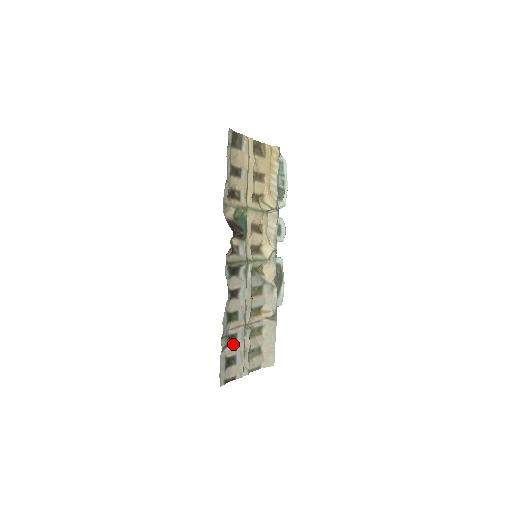
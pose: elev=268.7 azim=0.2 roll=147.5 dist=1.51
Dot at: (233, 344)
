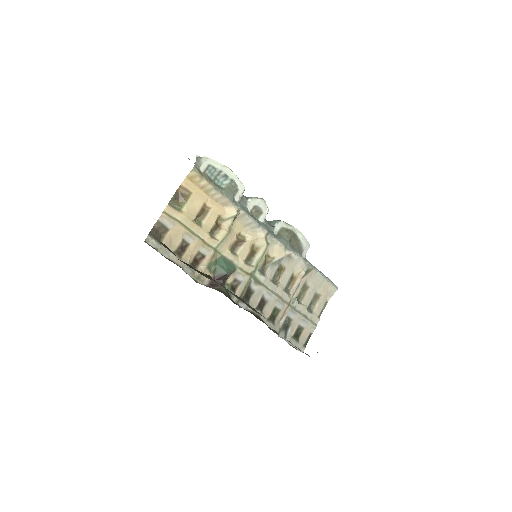
Dot at: (290, 325)
